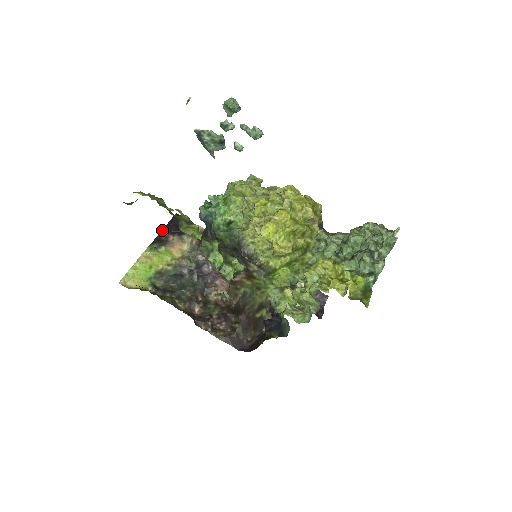
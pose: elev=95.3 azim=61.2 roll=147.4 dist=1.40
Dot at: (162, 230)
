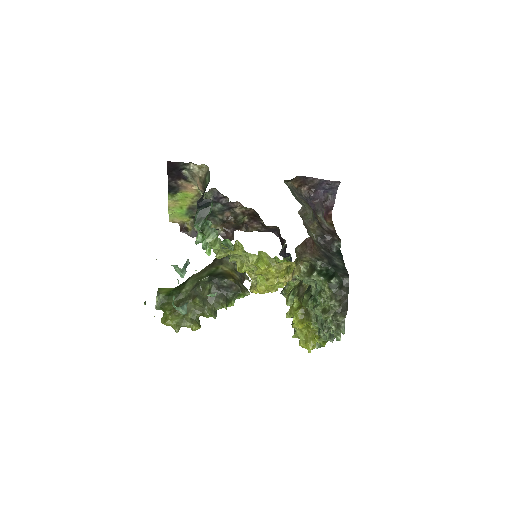
Dot at: occluded
